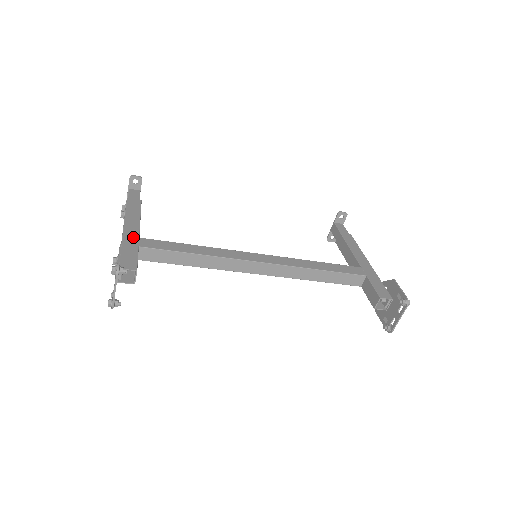
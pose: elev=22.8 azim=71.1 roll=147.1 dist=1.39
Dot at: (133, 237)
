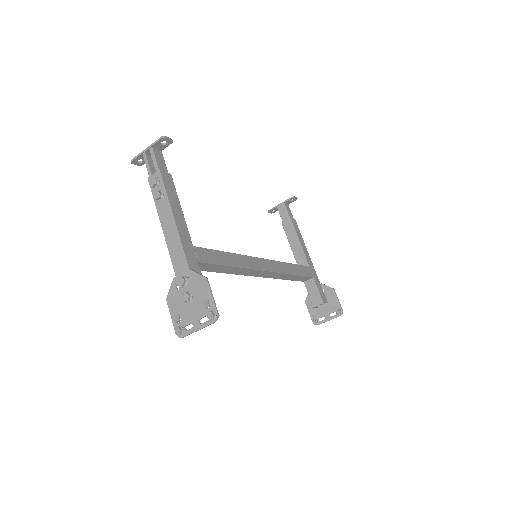
Dot at: (189, 246)
